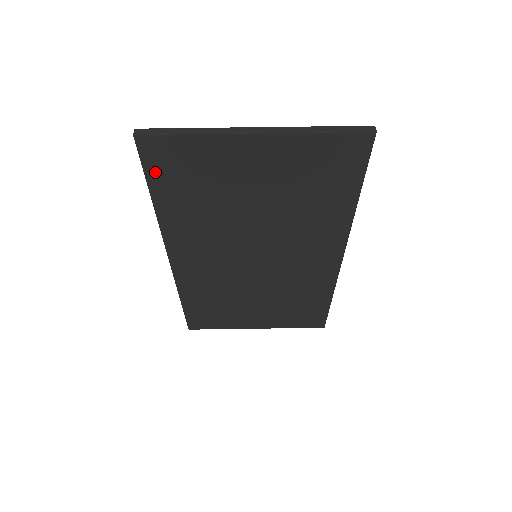
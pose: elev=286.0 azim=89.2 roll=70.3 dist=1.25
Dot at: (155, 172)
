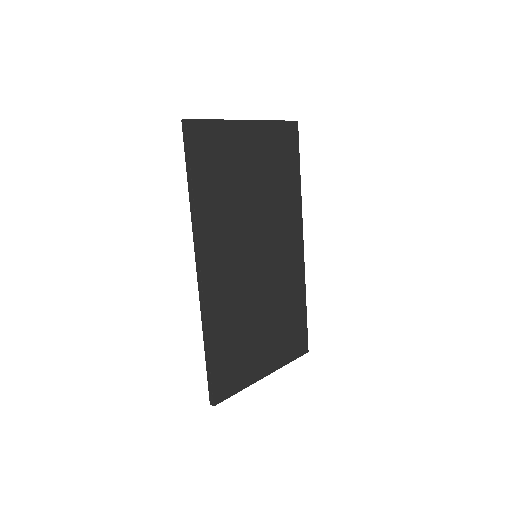
Dot at: (196, 157)
